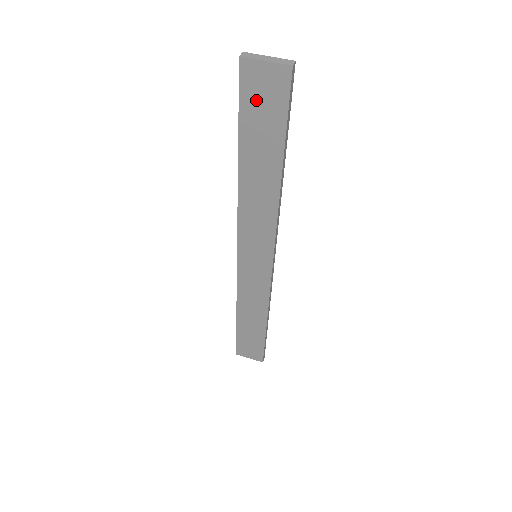
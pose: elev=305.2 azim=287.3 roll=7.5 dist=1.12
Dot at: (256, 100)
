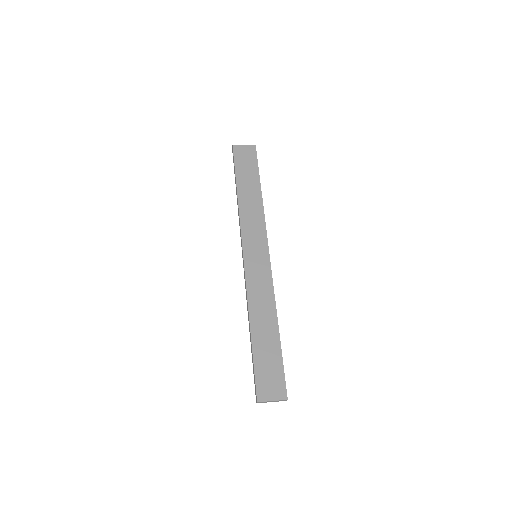
Dot at: (242, 159)
